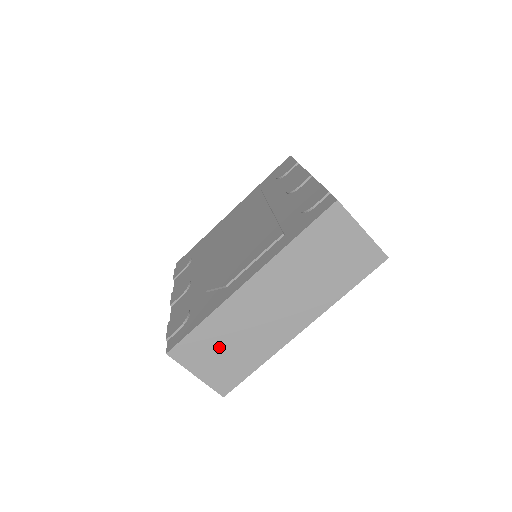
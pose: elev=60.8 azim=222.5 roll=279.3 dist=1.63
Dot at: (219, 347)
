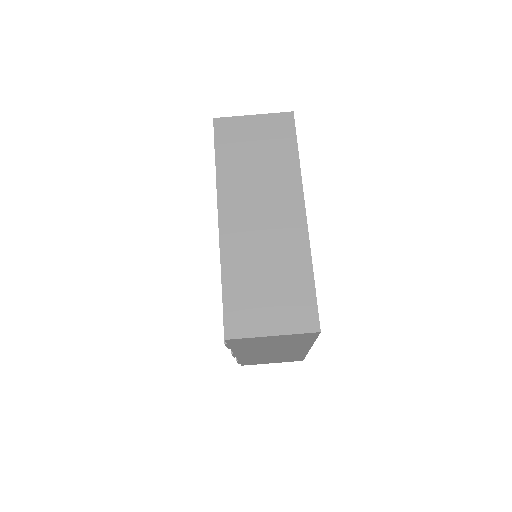
Dot at: (260, 290)
